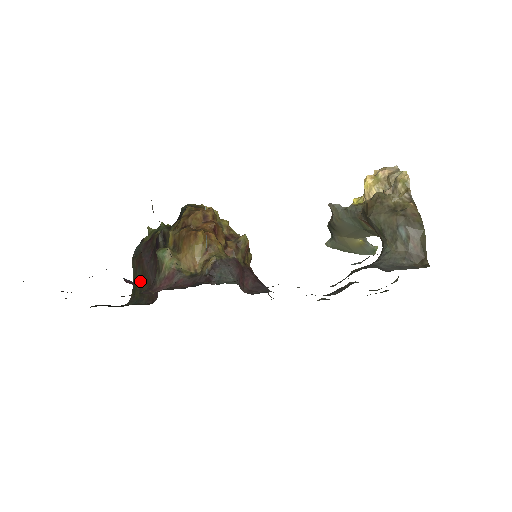
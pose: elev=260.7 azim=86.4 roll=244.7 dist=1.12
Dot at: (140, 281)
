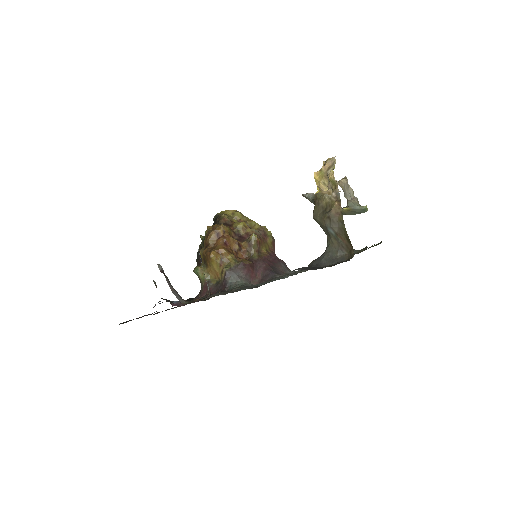
Dot at: occluded
